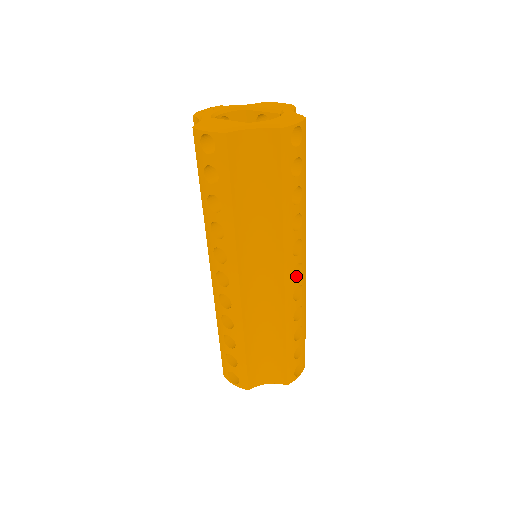
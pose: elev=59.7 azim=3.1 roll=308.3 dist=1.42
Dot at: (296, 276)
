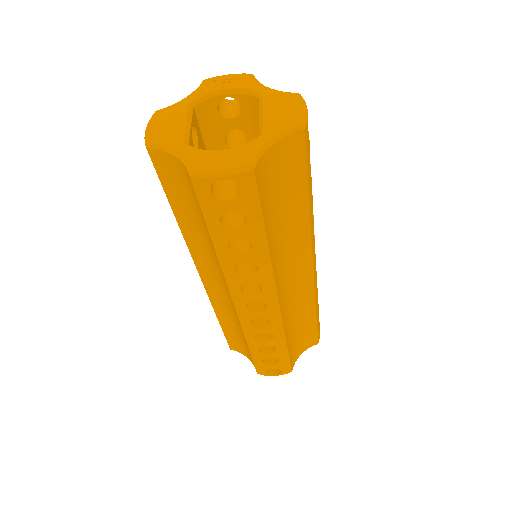
Dot at: (259, 308)
